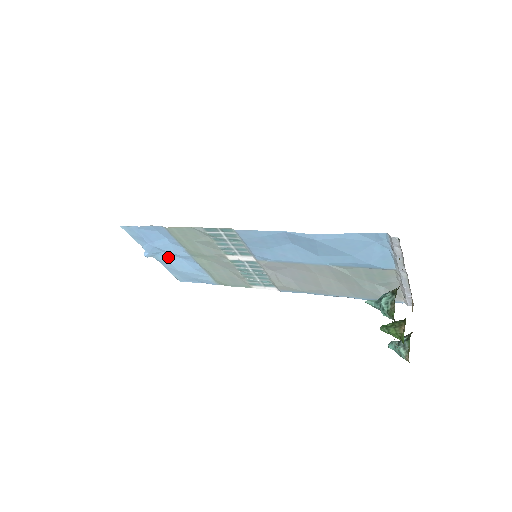
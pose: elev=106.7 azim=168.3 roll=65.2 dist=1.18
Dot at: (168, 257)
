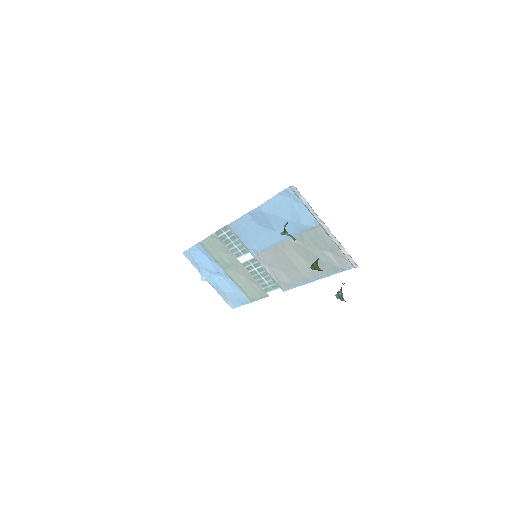
Dot at: (215, 278)
